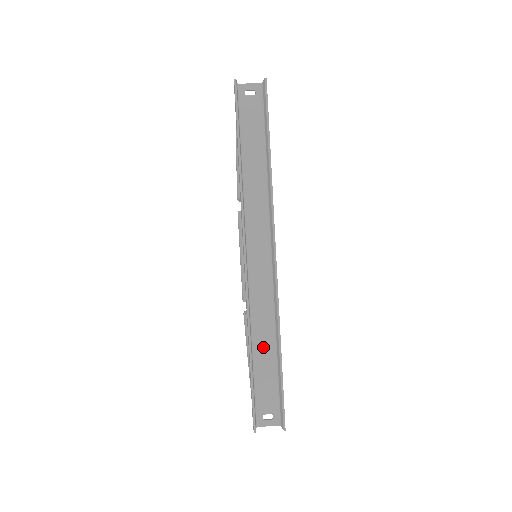
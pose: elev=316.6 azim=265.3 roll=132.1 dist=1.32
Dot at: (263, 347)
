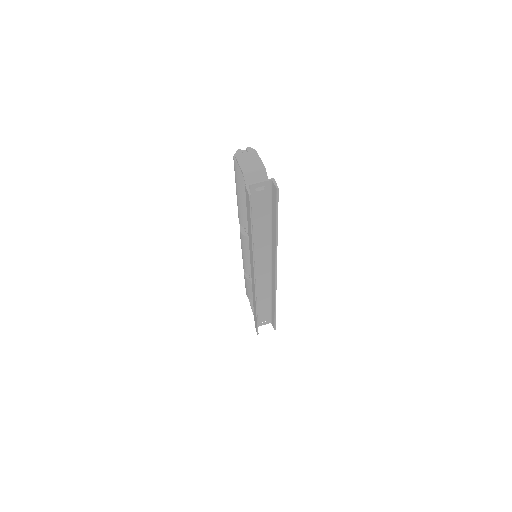
Dot at: (263, 303)
